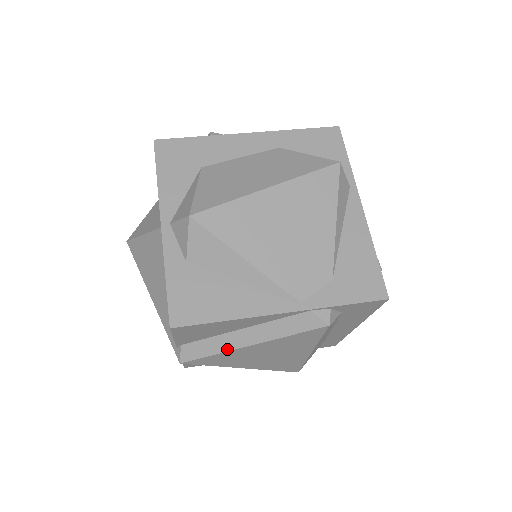
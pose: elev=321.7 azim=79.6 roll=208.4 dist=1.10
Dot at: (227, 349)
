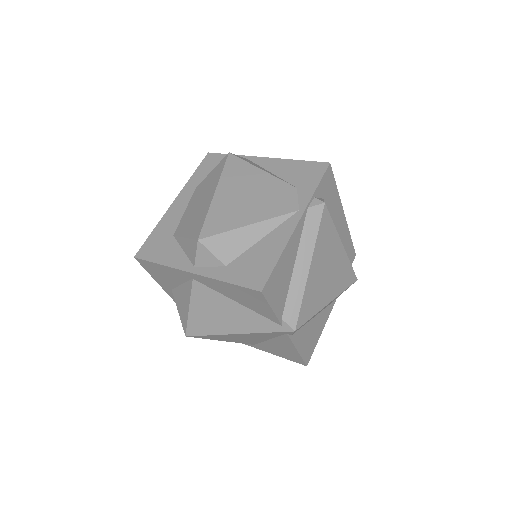
Dot at: (303, 286)
